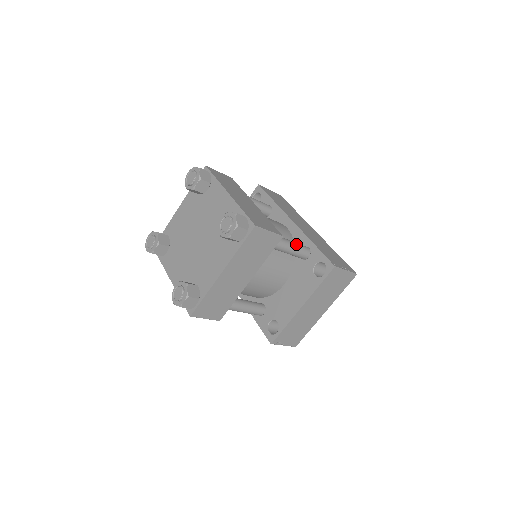
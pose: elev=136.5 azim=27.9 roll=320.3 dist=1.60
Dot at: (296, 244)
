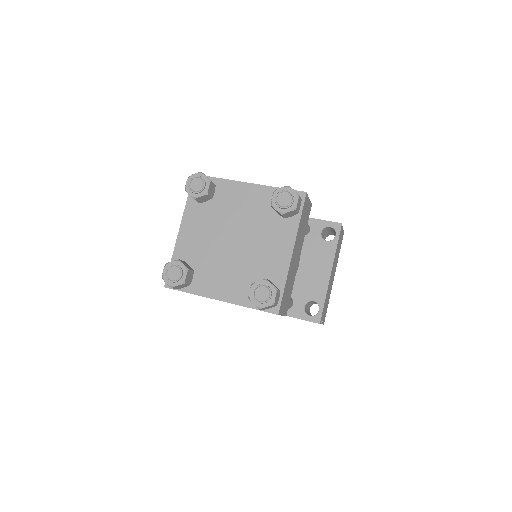
Dot at: occluded
